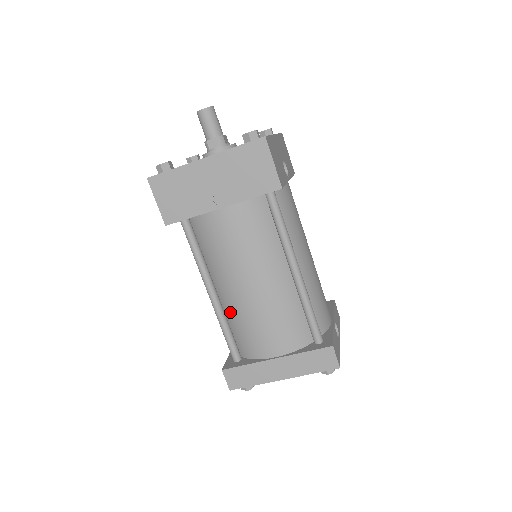
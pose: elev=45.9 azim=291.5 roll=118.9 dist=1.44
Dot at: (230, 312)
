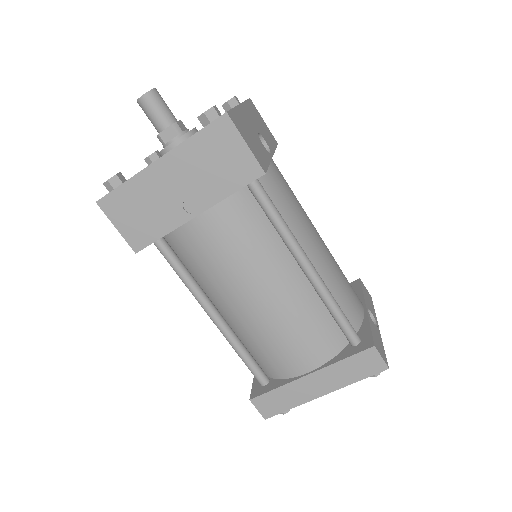
Dot at: (242, 332)
